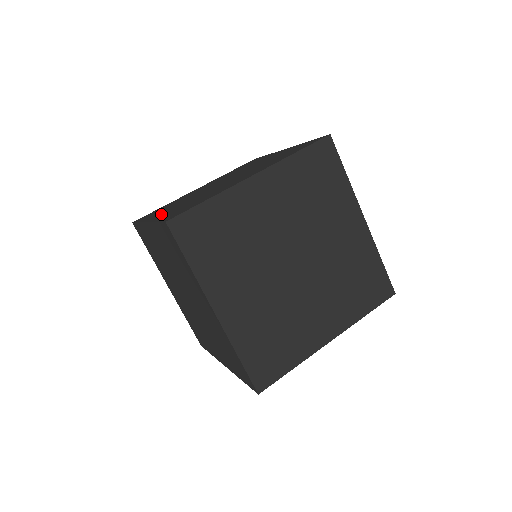
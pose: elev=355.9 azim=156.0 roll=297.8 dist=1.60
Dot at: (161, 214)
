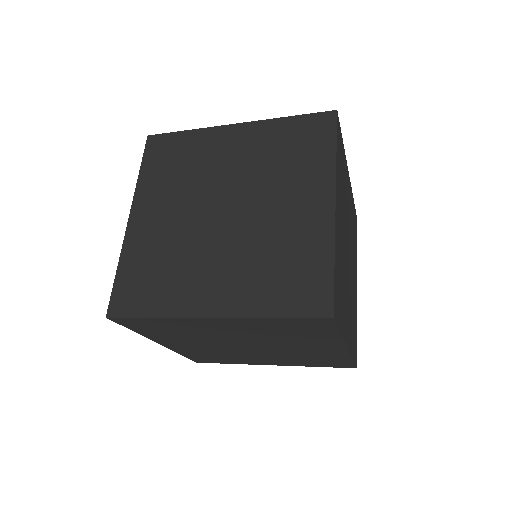
Dot at: (219, 296)
